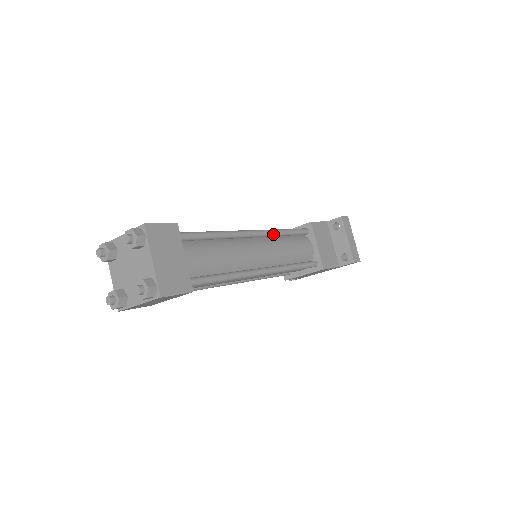
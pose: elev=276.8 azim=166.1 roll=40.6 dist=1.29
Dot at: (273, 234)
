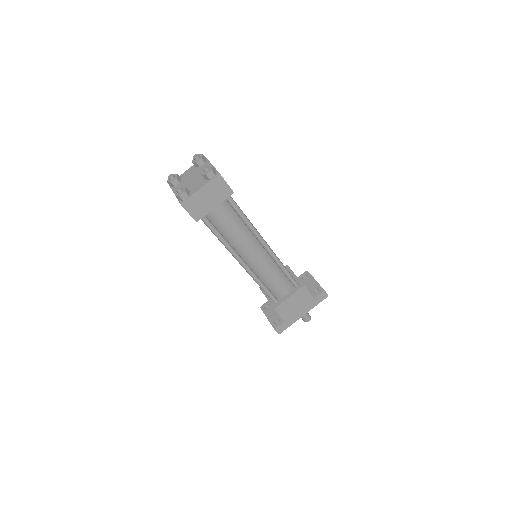
Dot at: occluded
